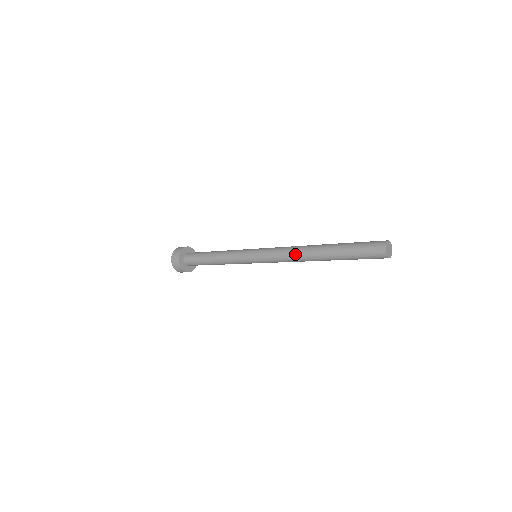
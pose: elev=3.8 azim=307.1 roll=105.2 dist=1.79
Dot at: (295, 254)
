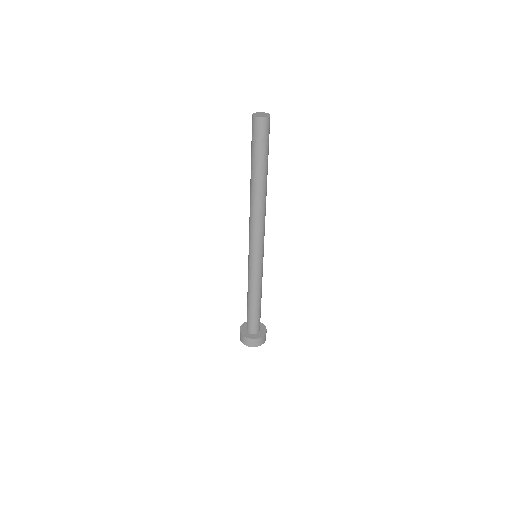
Dot at: occluded
